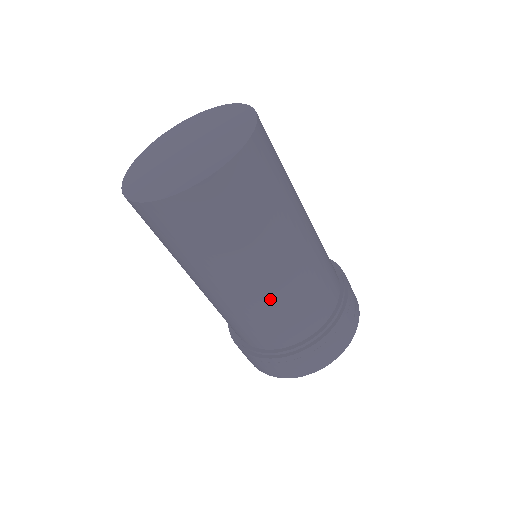
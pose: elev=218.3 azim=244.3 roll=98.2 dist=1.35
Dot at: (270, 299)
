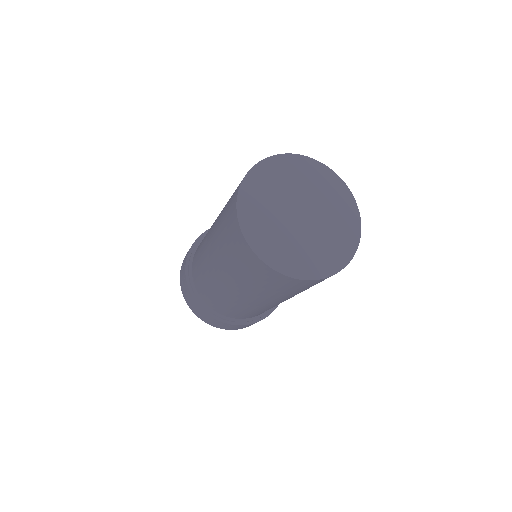
Dot at: (268, 307)
